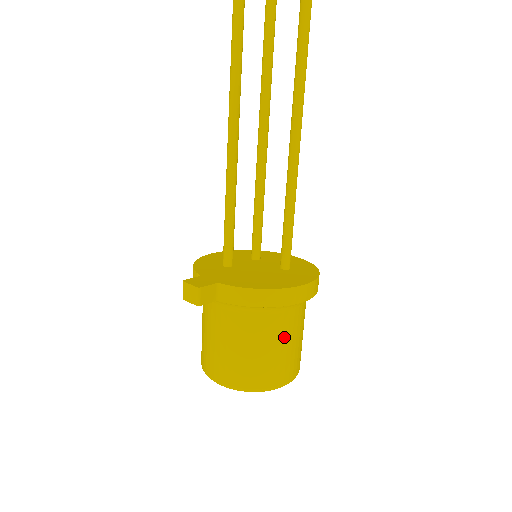
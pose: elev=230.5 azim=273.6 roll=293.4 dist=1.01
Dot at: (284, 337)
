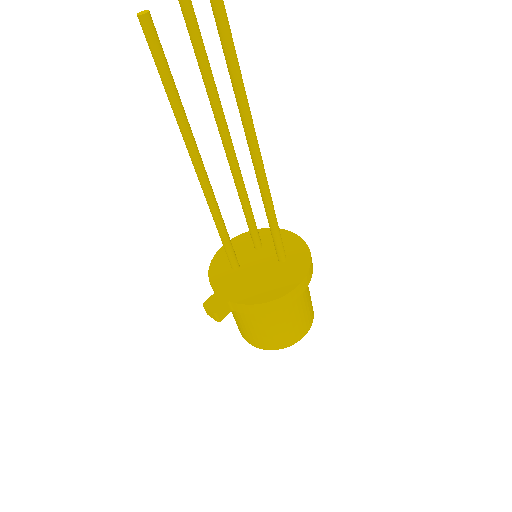
Dot at: (292, 316)
